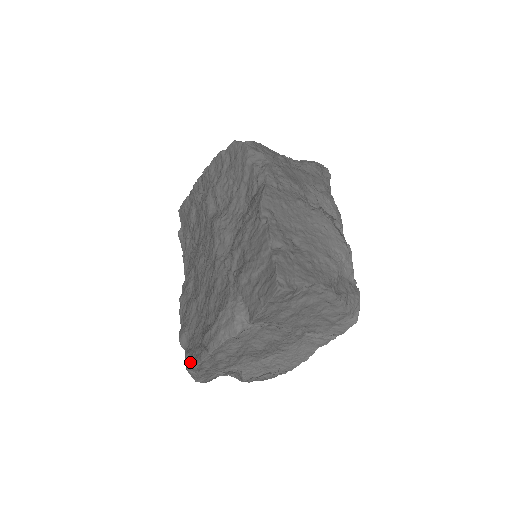
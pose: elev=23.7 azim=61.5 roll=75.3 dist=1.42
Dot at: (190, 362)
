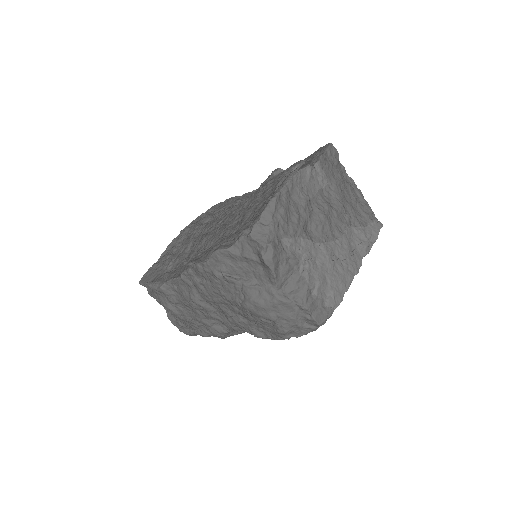
Dot at: (257, 218)
